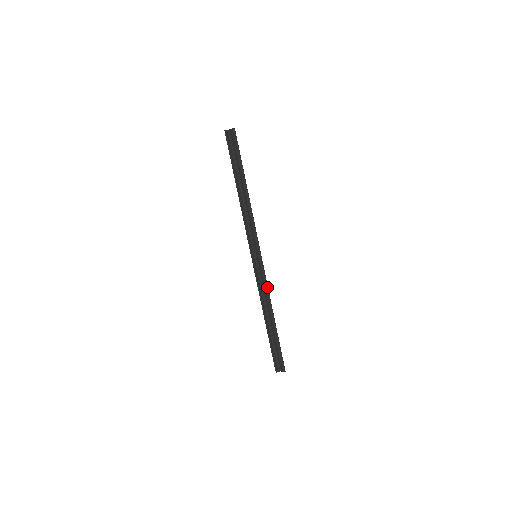
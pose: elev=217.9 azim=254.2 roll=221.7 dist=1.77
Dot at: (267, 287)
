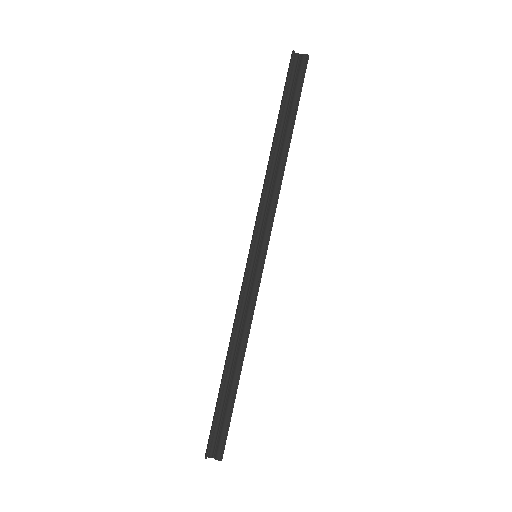
Dot at: (253, 311)
